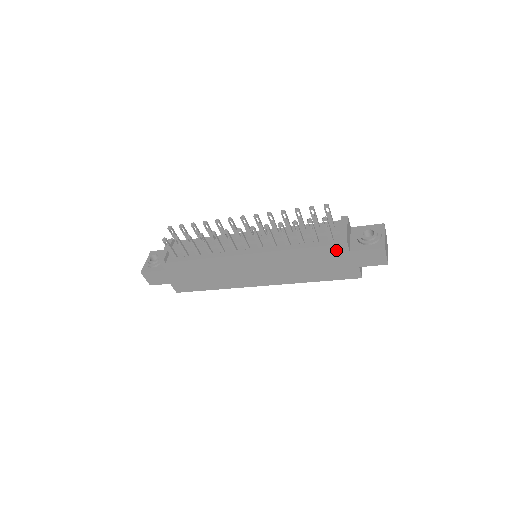
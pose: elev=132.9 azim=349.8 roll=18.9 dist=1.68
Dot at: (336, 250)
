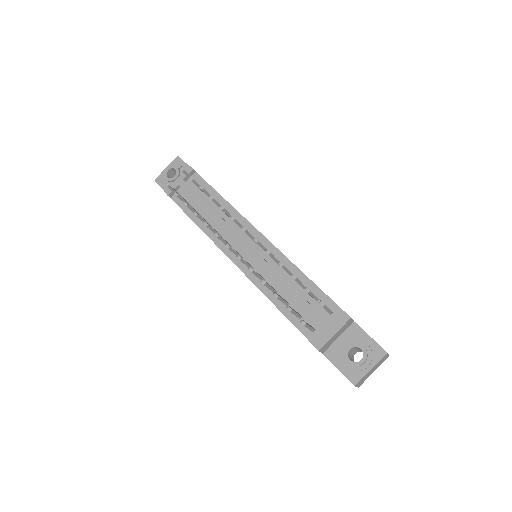
Dot at: occluded
